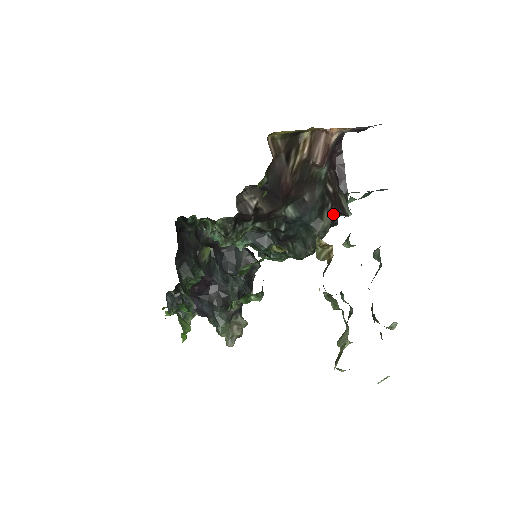
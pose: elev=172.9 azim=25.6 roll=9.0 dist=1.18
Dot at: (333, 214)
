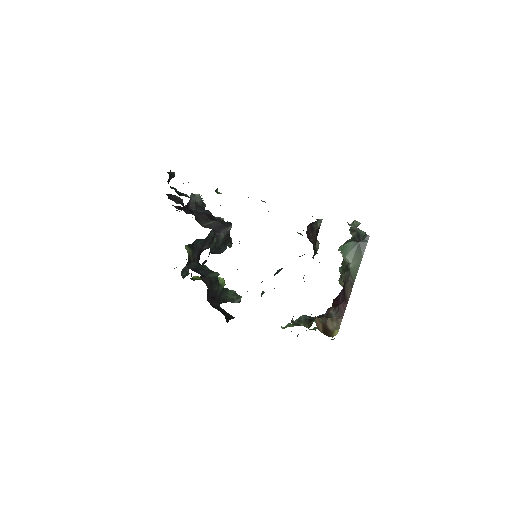
Dot at: occluded
